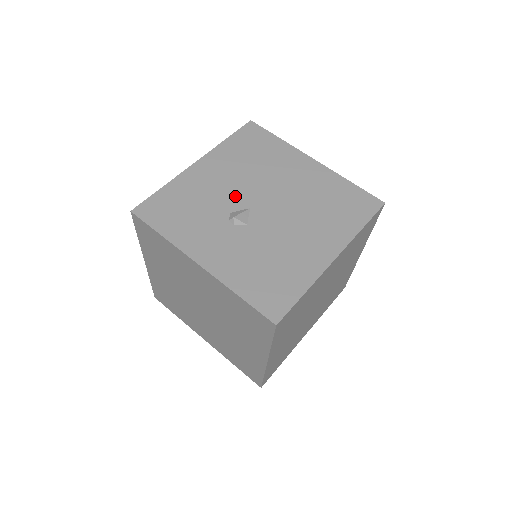
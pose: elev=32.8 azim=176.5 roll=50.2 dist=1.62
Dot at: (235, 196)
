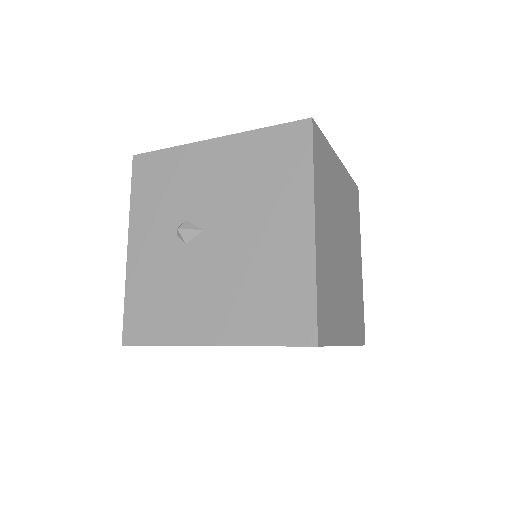
Dot at: (205, 206)
